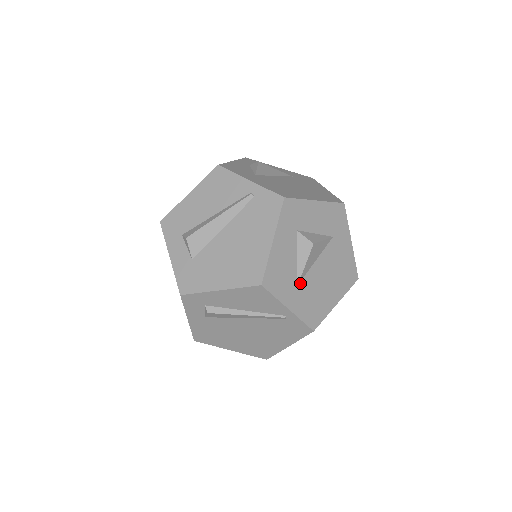
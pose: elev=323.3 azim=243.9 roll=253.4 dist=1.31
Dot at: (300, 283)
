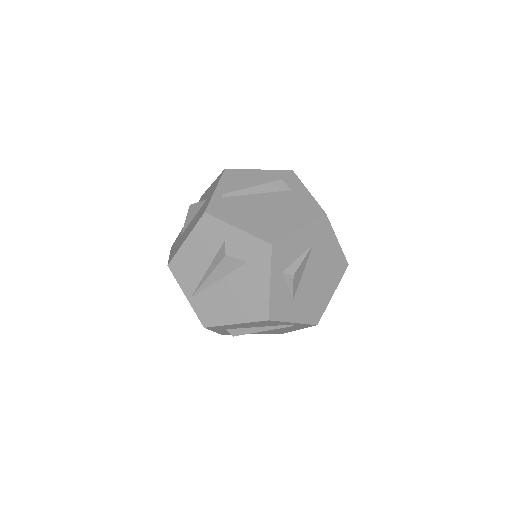
Dot at: occluded
